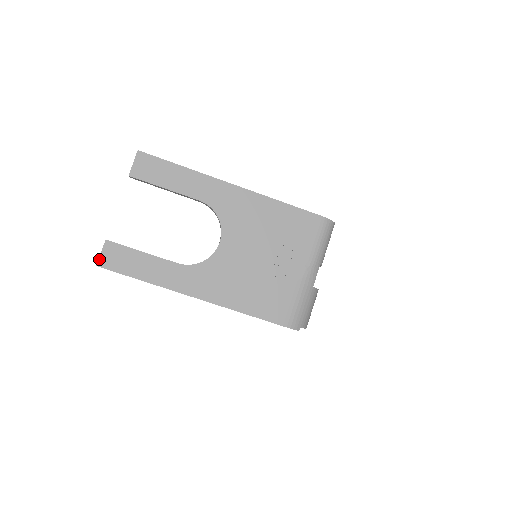
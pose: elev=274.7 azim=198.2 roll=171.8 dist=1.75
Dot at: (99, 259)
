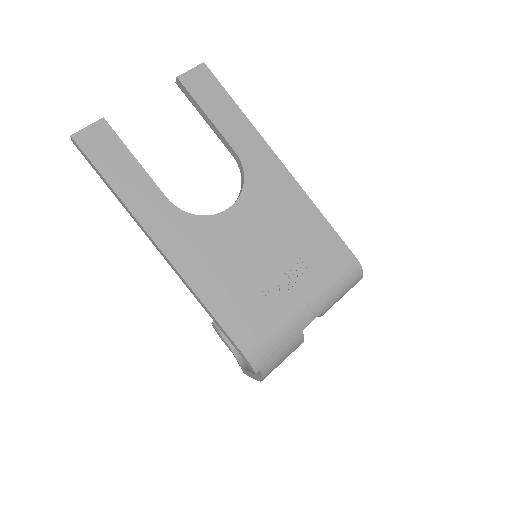
Dot at: (80, 131)
